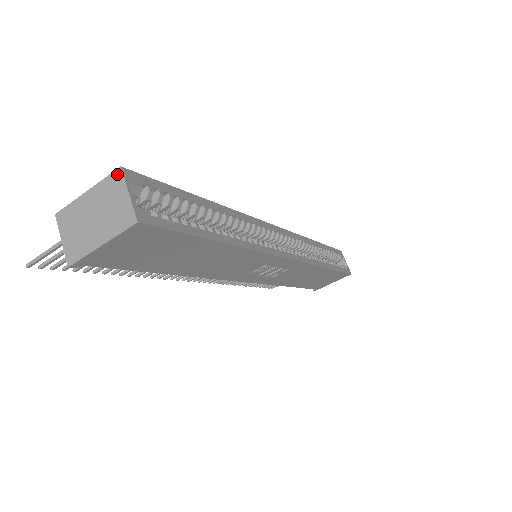
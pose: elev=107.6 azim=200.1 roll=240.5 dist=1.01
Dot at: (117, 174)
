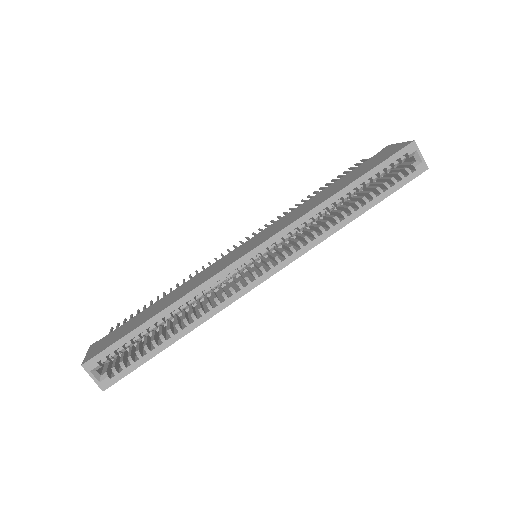
Dot at: (83, 366)
